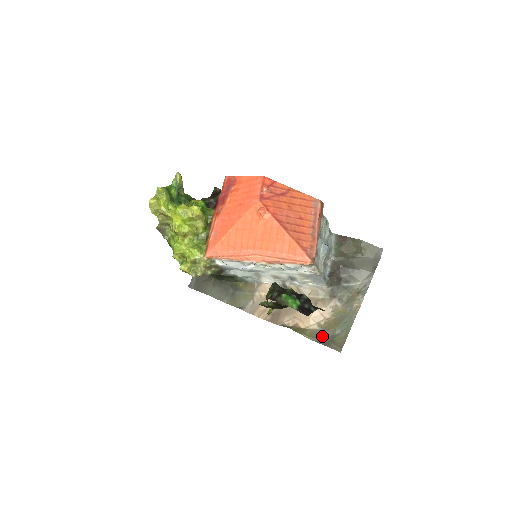
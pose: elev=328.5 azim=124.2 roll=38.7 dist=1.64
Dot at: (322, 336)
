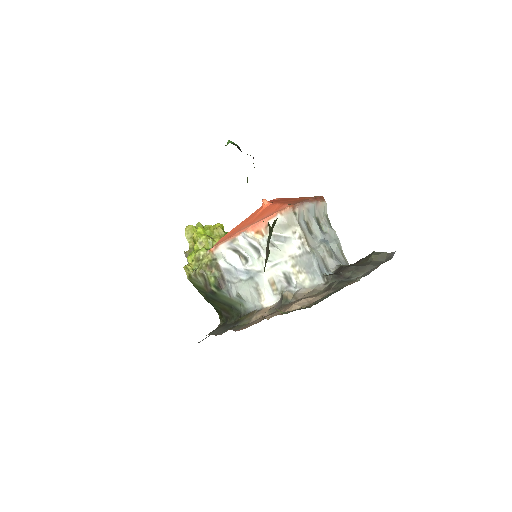
Dot at: (298, 309)
